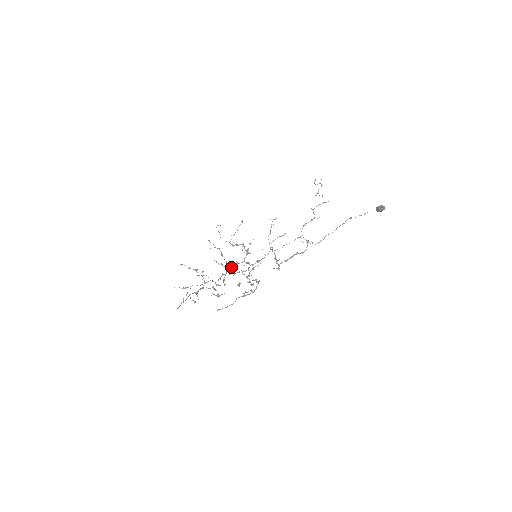
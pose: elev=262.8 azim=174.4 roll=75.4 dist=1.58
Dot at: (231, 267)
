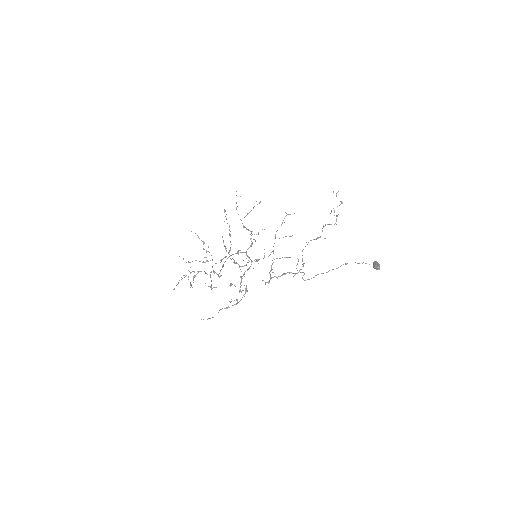
Dot at: (233, 254)
